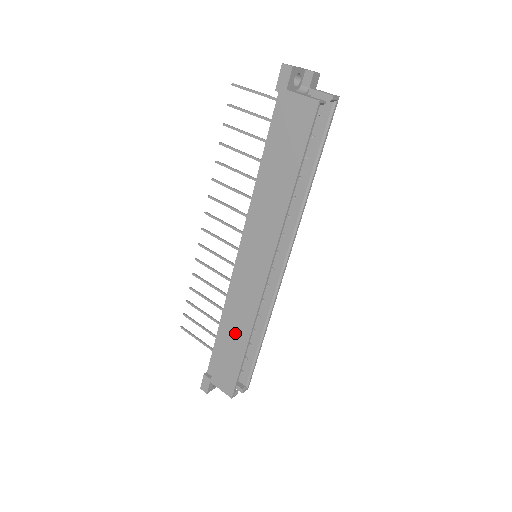
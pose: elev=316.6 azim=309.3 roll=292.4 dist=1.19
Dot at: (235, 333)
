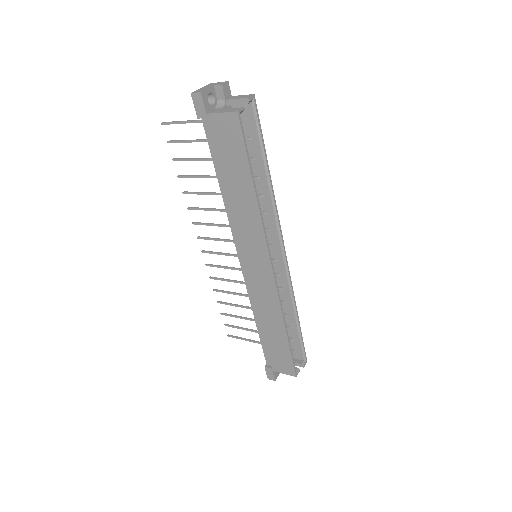
Dot at: (271, 326)
